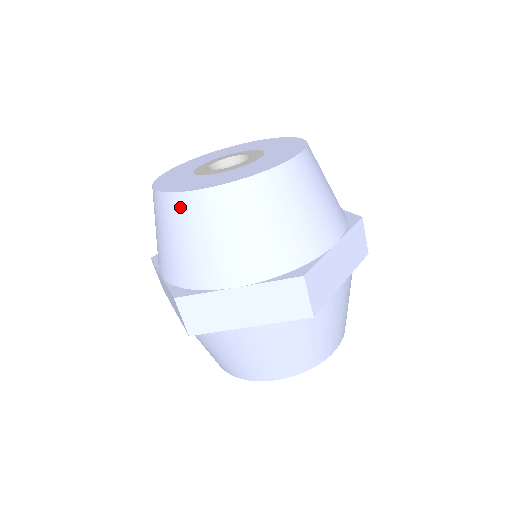
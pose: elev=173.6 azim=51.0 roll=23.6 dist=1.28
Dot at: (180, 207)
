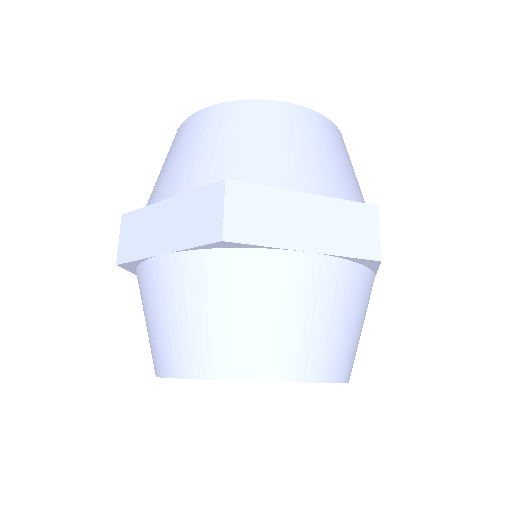
Dot at: (249, 111)
